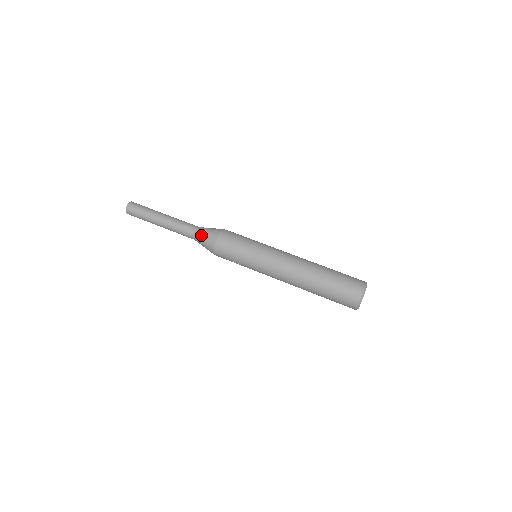
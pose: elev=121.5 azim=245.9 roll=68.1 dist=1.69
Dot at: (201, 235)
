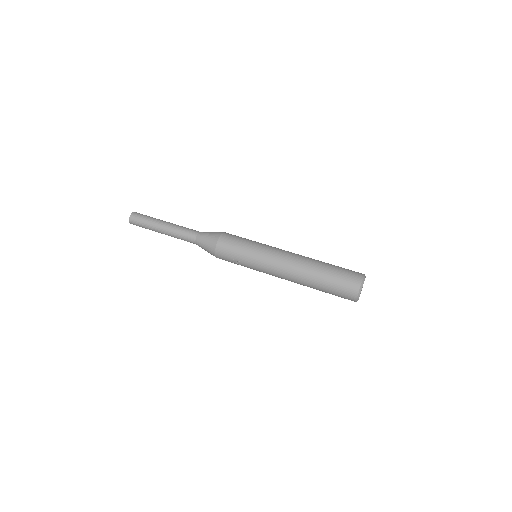
Dot at: (203, 236)
